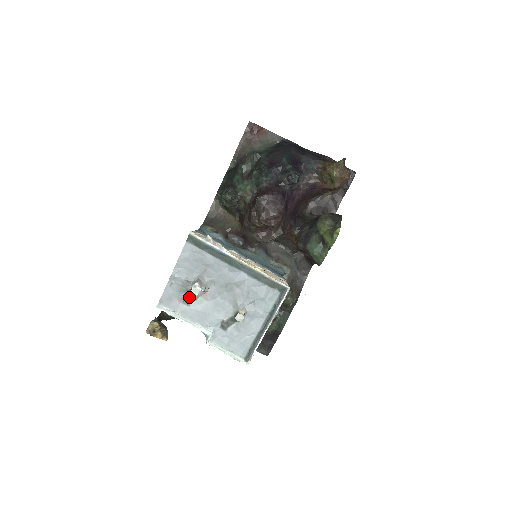
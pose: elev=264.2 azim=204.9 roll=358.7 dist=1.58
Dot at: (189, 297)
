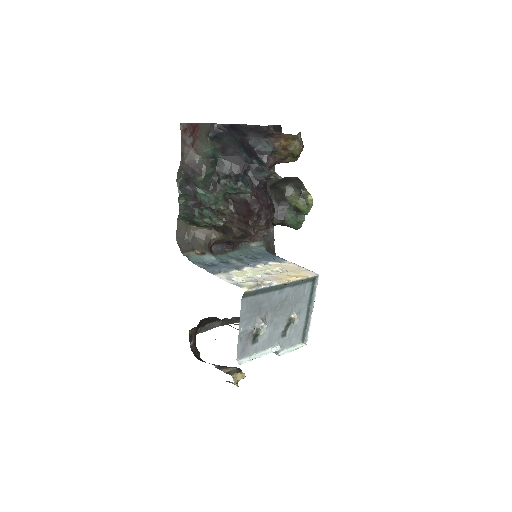
Dot at: (256, 336)
